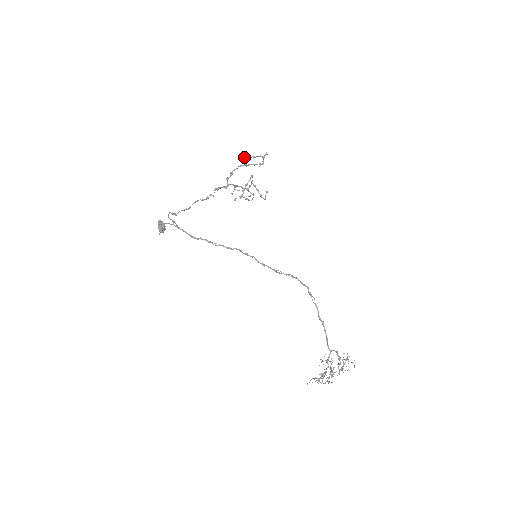
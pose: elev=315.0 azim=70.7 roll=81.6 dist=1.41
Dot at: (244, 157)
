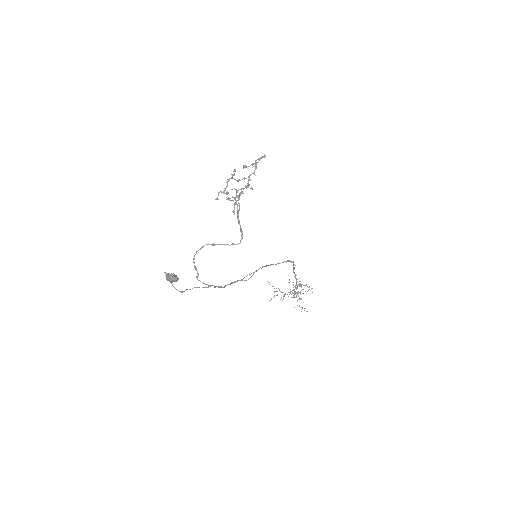
Dot at: (243, 167)
